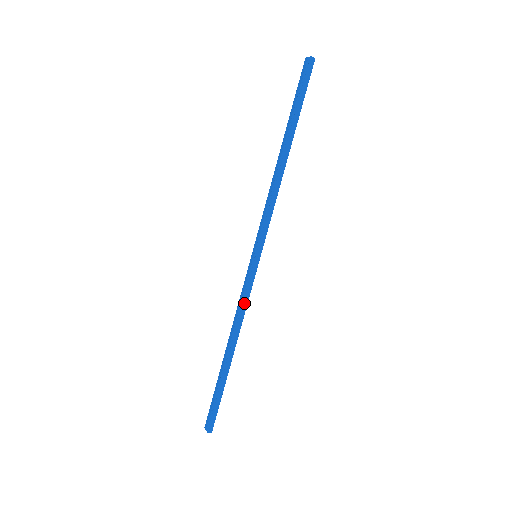
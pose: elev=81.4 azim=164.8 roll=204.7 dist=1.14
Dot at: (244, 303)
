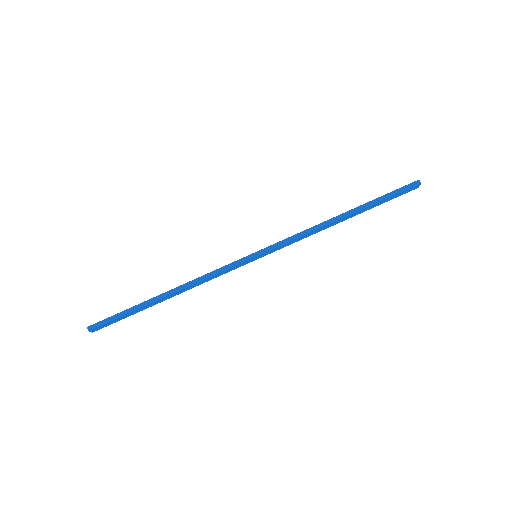
Dot at: (213, 272)
